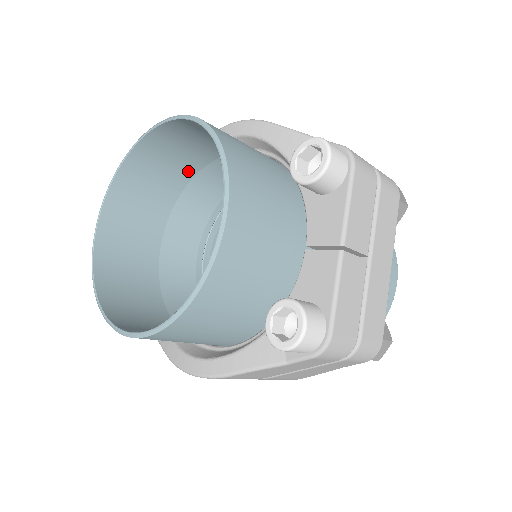
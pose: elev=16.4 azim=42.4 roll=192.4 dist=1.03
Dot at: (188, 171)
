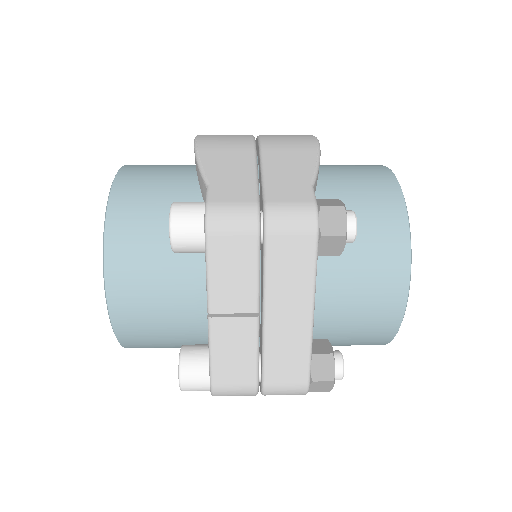
Dot at: occluded
